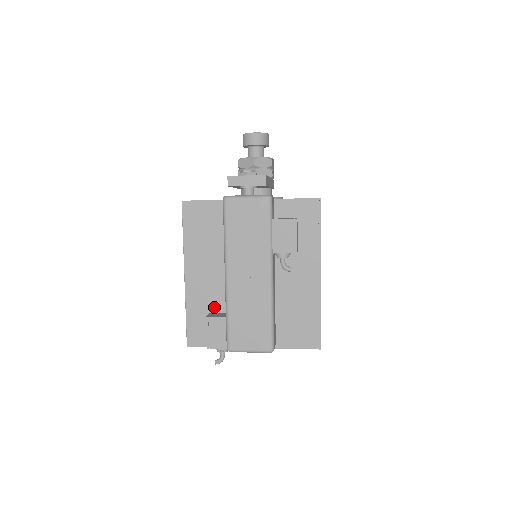
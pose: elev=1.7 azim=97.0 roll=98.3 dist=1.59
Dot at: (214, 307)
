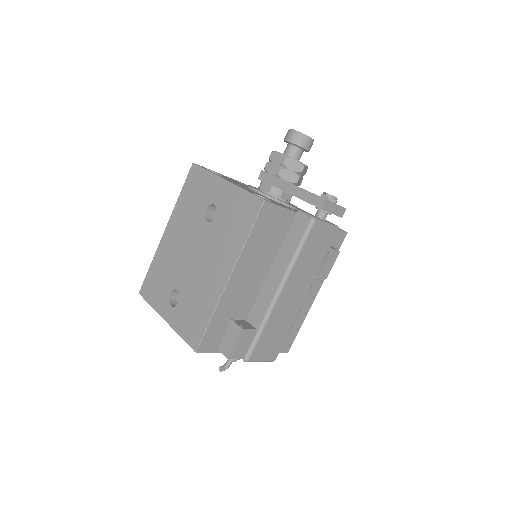
Dot at: (238, 314)
